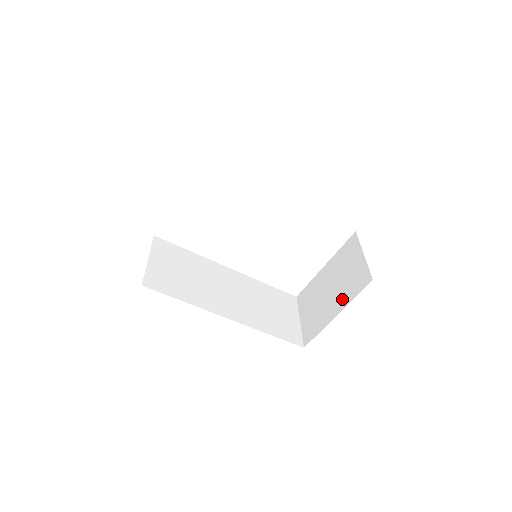
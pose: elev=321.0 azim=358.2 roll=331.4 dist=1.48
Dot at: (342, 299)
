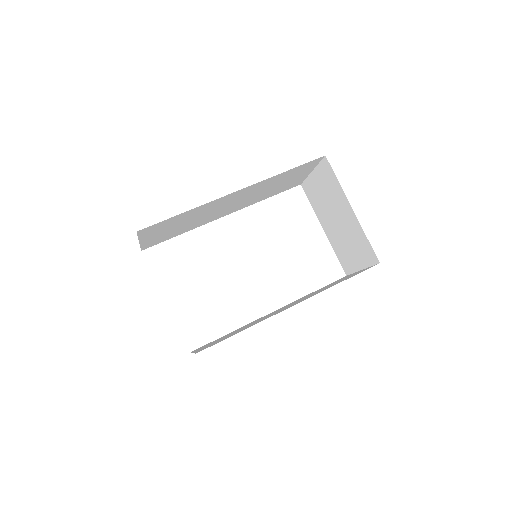
Dot at: (340, 200)
